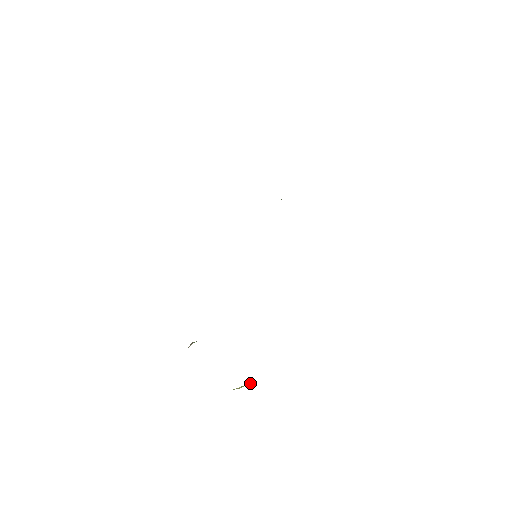
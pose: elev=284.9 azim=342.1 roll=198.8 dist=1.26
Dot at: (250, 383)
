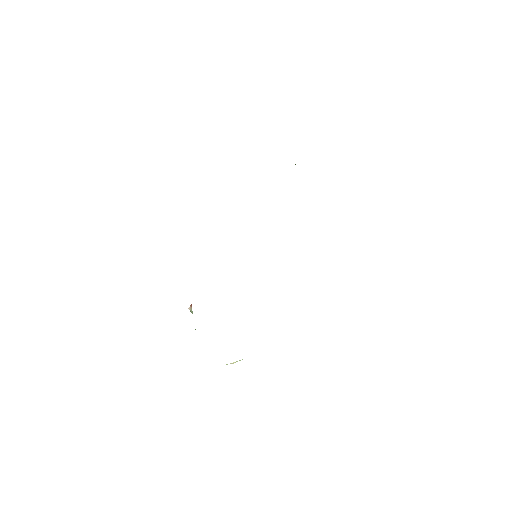
Dot at: occluded
